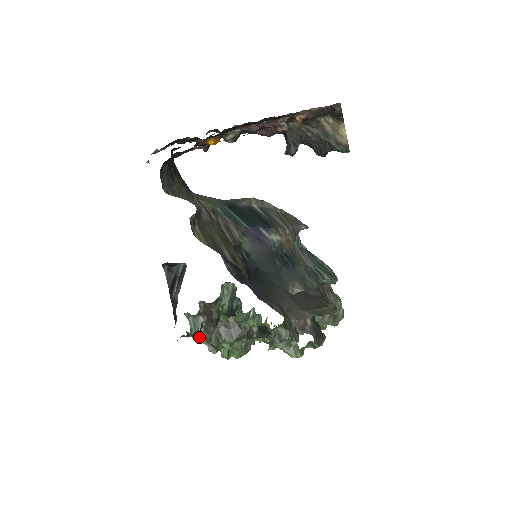
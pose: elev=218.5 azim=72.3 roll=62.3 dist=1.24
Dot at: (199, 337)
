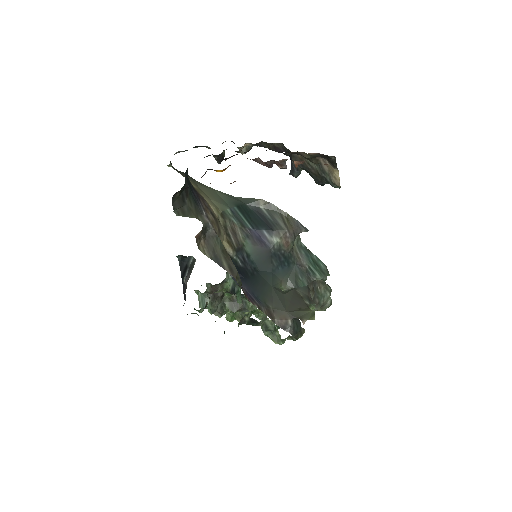
Dot at: occluded
